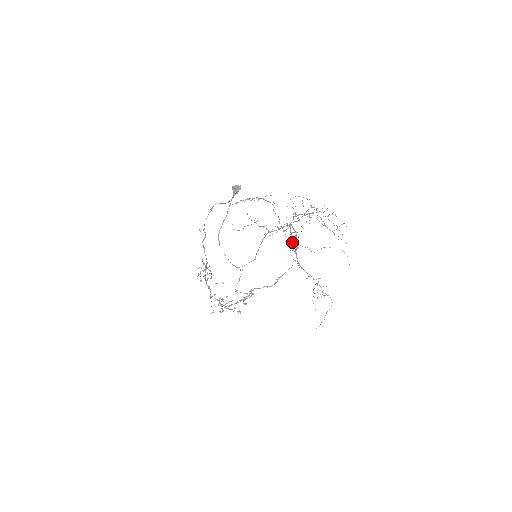
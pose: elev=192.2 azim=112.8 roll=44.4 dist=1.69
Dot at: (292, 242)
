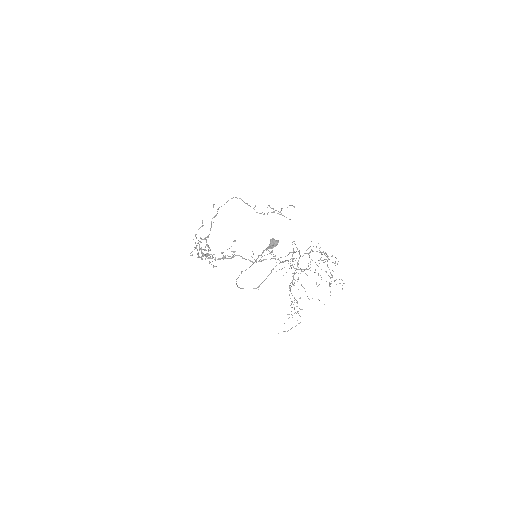
Dot at: occluded
